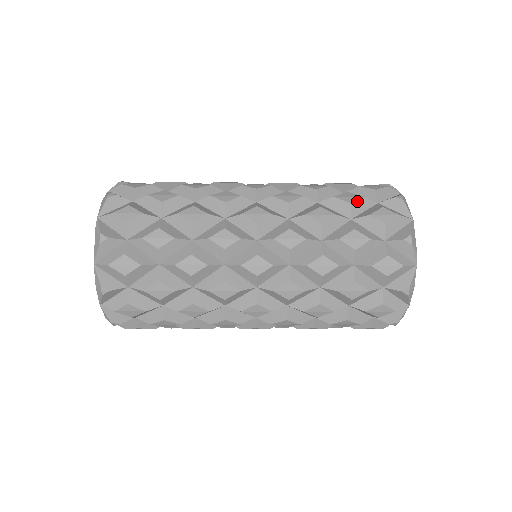
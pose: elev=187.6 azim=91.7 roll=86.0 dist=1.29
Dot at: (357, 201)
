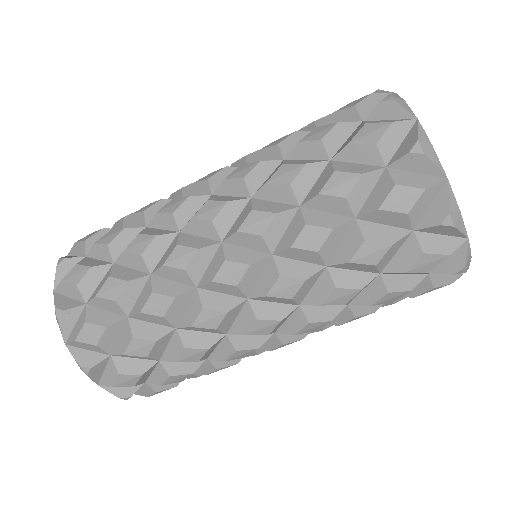
Dot at: occluded
